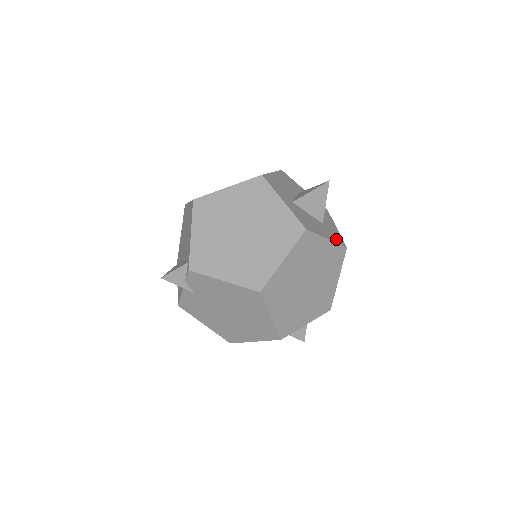
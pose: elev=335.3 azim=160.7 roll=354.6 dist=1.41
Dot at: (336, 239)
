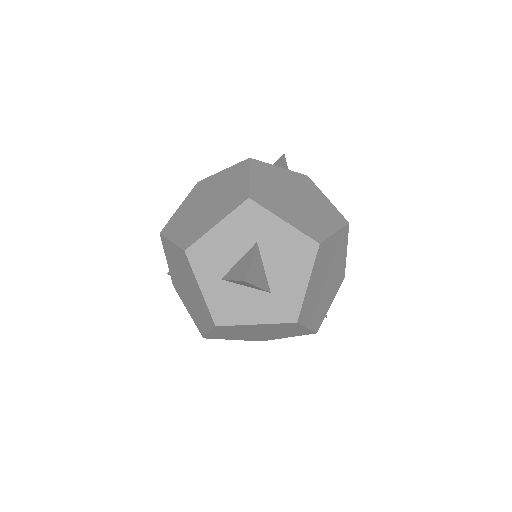
Dot at: (280, 315)
